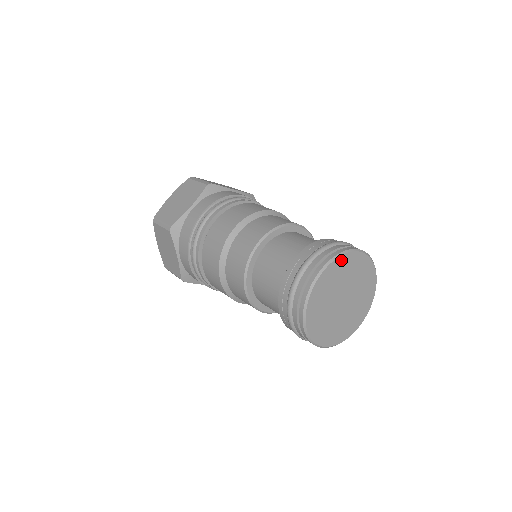
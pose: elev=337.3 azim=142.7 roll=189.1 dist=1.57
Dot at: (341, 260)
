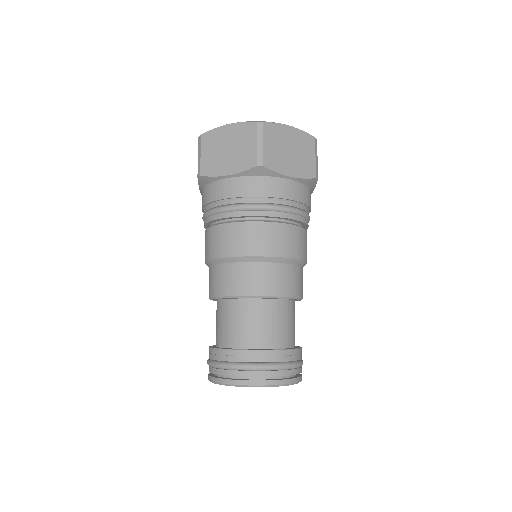
Dot at: (257, 386)
